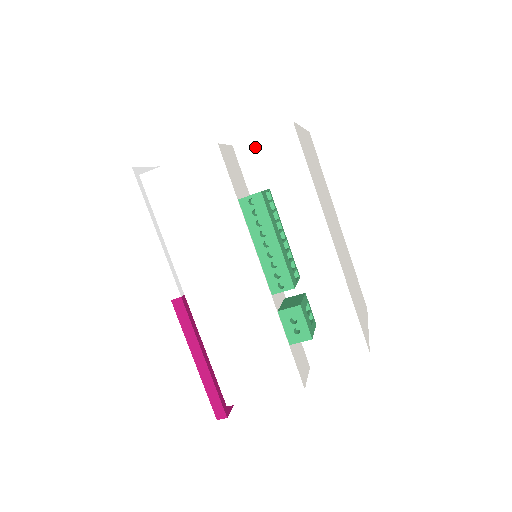
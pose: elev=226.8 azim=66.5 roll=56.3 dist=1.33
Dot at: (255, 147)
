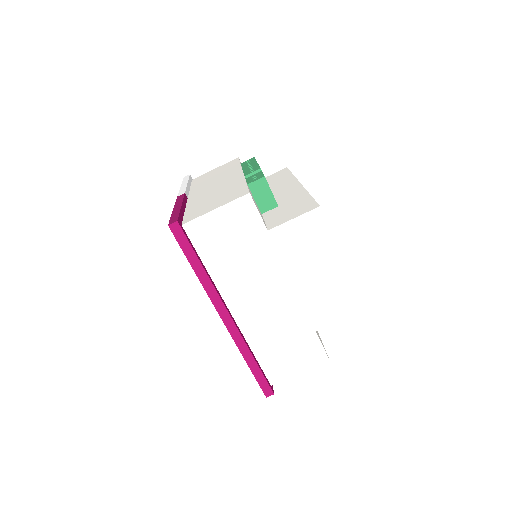
Dot at: occluded
